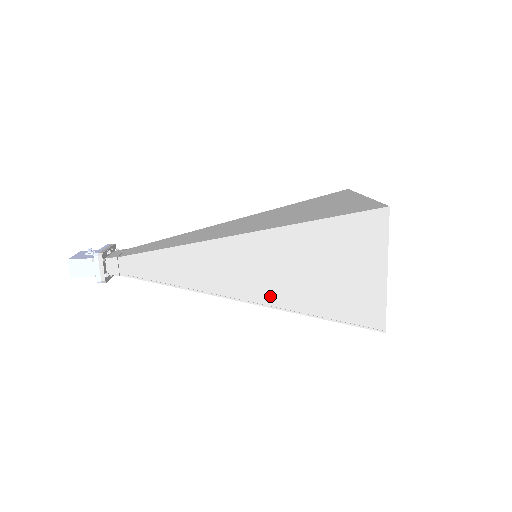
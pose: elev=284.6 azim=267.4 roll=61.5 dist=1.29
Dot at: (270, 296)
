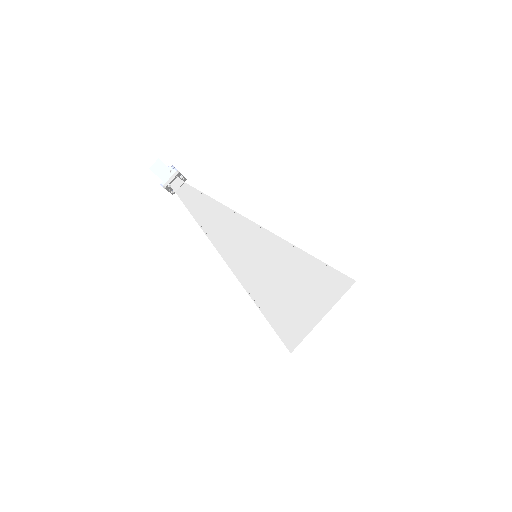
Dot at: (246, 275)
